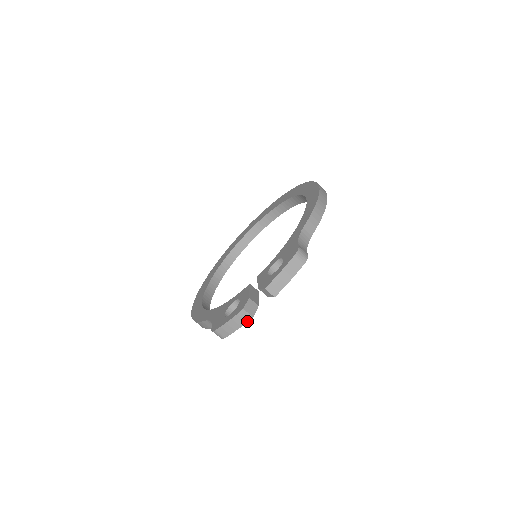
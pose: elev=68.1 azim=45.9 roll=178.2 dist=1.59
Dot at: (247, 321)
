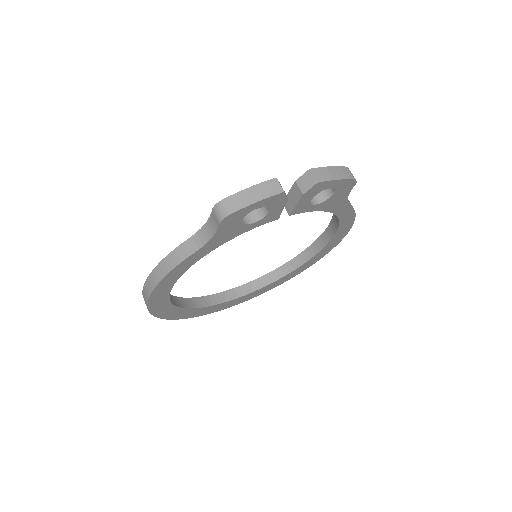
Dot at: (274, 194)
